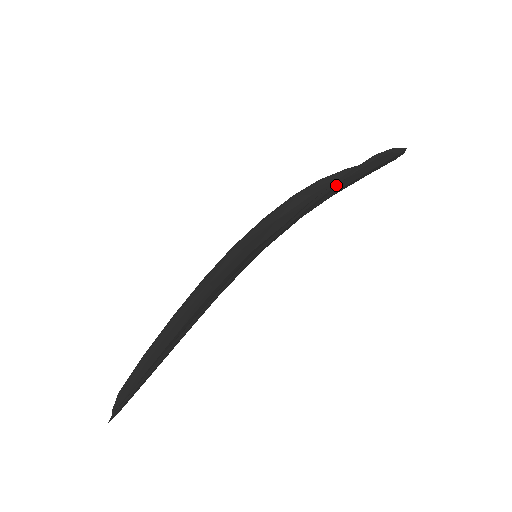
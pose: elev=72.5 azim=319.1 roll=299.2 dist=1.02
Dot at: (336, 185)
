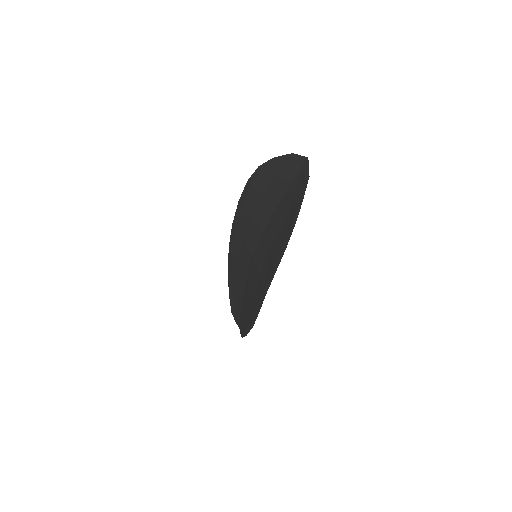
Dot at: (283, 251)
